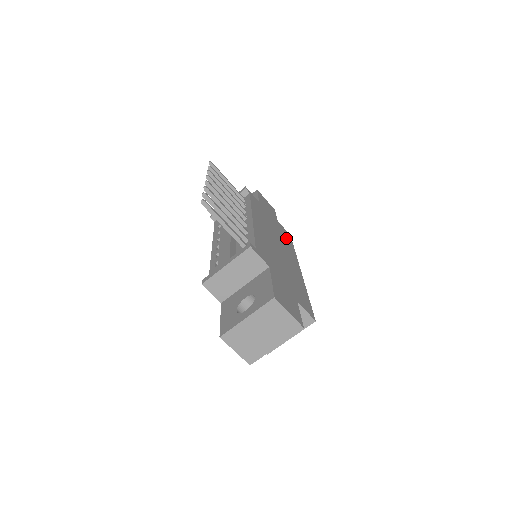
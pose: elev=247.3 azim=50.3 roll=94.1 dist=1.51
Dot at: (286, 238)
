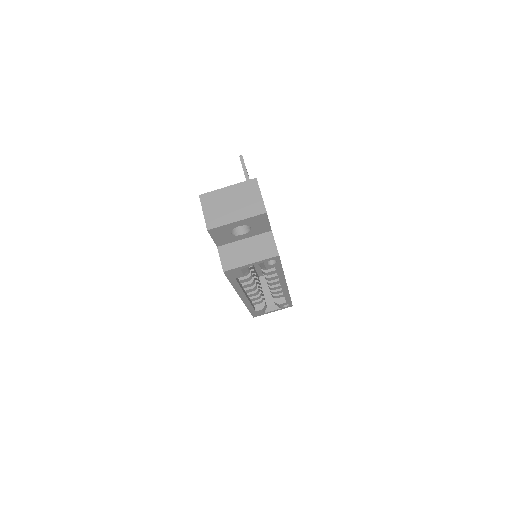
Dot at: occluded
